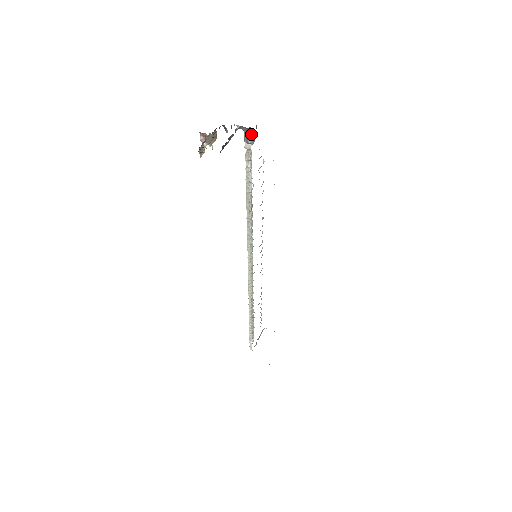
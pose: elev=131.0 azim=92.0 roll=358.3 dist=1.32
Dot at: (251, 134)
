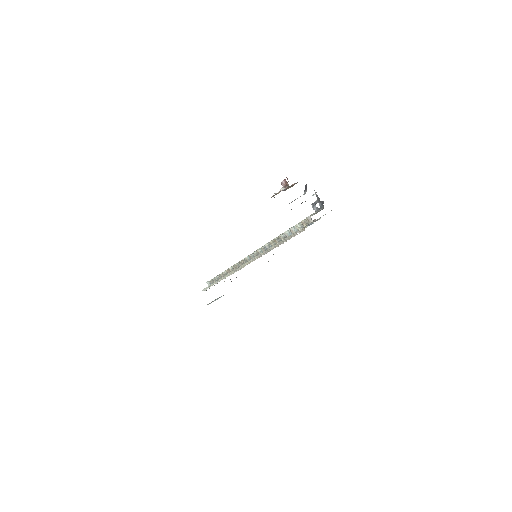
Dot at: (320, 206)
